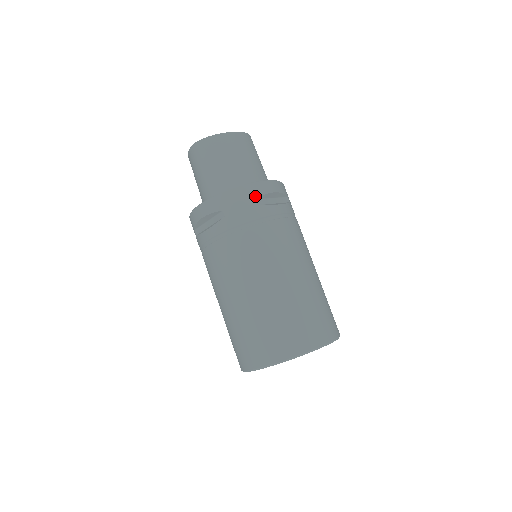
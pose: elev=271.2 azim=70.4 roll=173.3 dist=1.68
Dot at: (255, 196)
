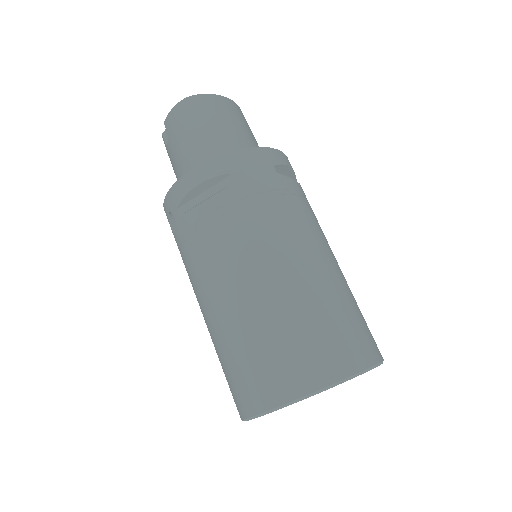
Dot at: (274, 162)
